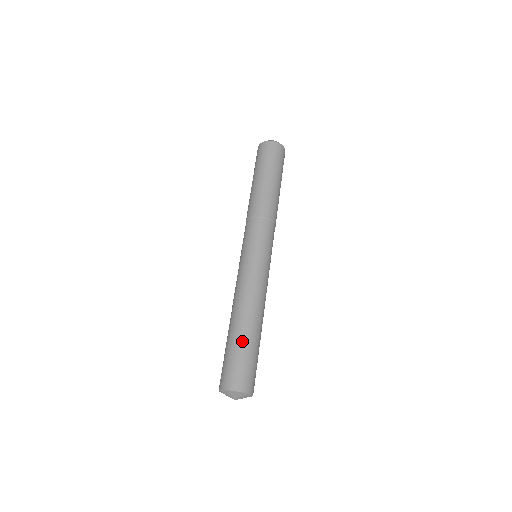
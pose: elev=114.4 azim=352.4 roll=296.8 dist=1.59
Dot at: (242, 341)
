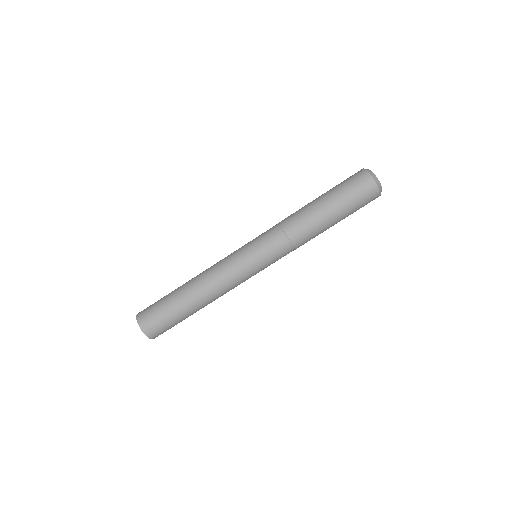
Dot at: (176, 306)
